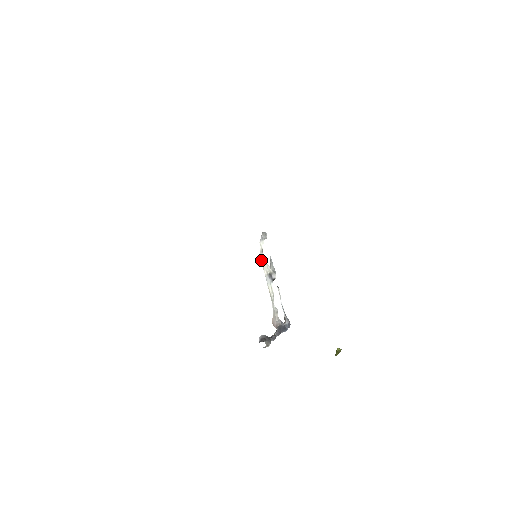
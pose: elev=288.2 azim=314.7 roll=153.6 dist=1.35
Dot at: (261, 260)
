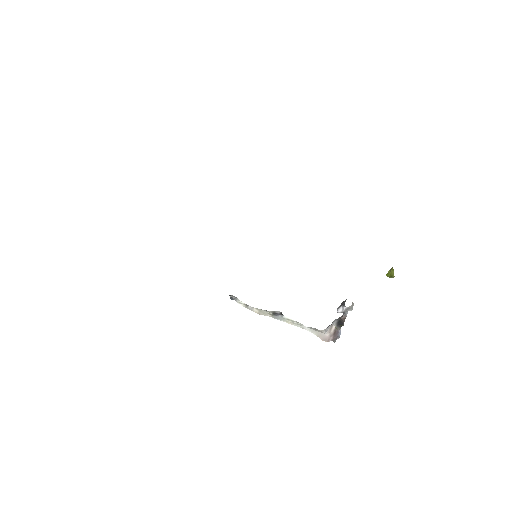
Dot at: occluded
